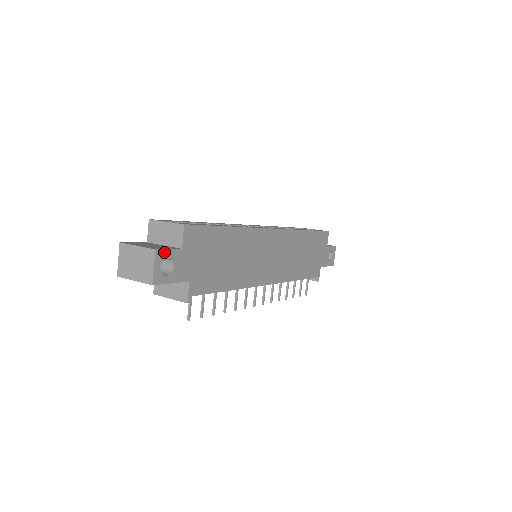
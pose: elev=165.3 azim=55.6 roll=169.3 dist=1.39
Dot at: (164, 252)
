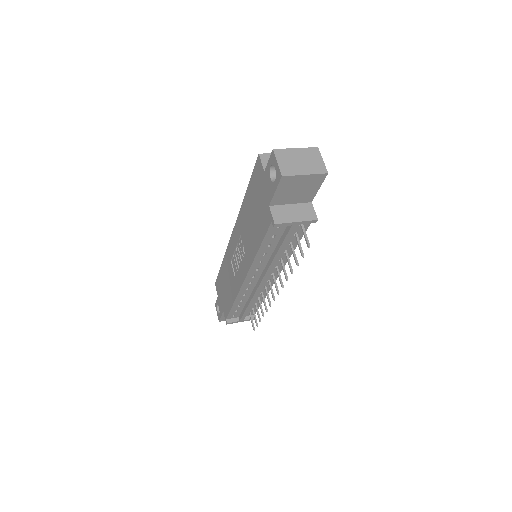
Dot at: occluded
